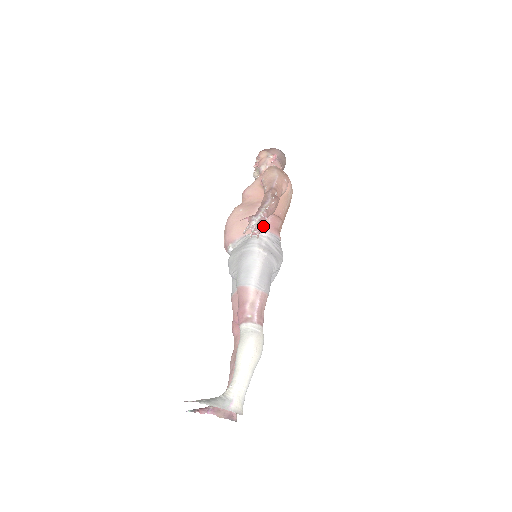
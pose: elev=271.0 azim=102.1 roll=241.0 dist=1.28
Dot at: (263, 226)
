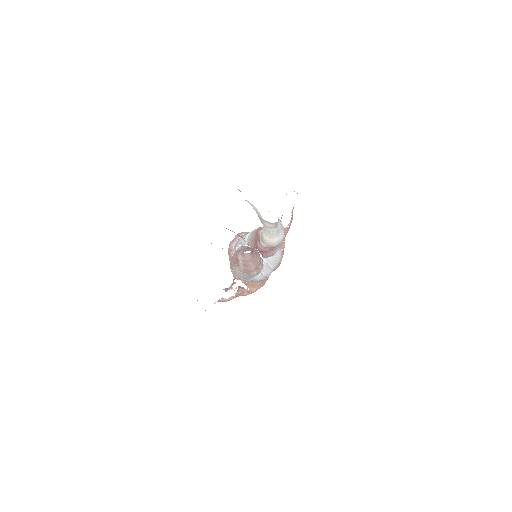
Dot at: occluded
